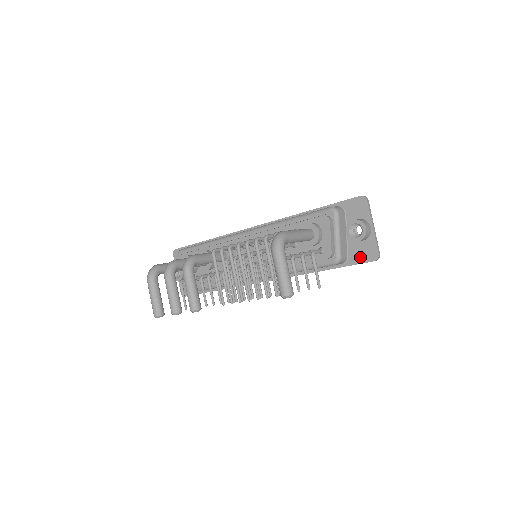
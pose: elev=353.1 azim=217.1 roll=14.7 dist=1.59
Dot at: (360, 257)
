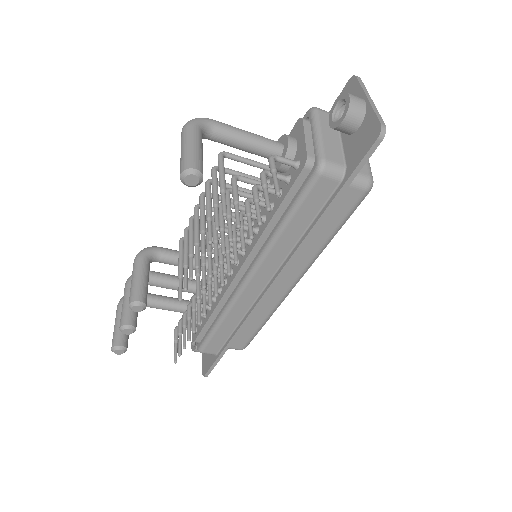
Dot at: (359, 152)
